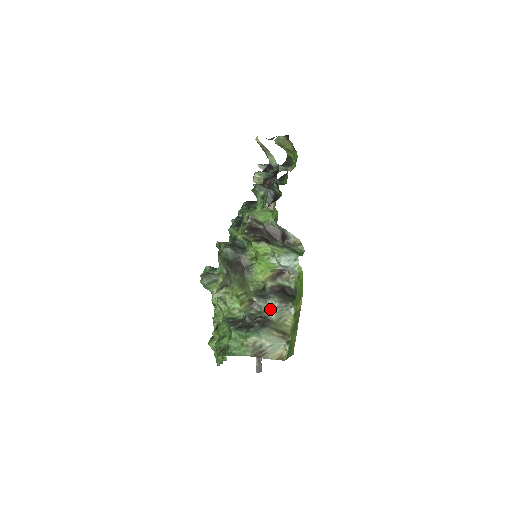
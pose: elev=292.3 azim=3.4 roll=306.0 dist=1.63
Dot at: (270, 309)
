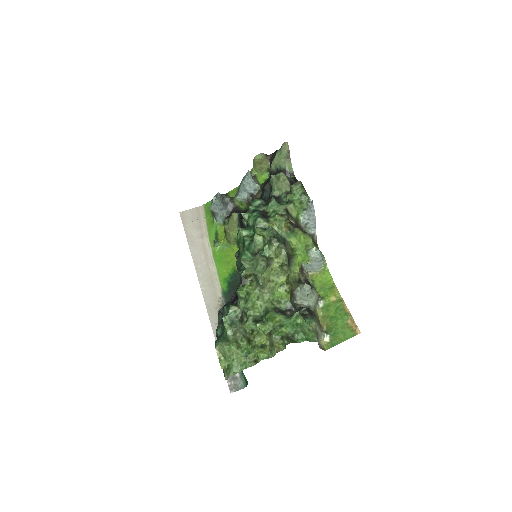
Dot at: (314, 298)
